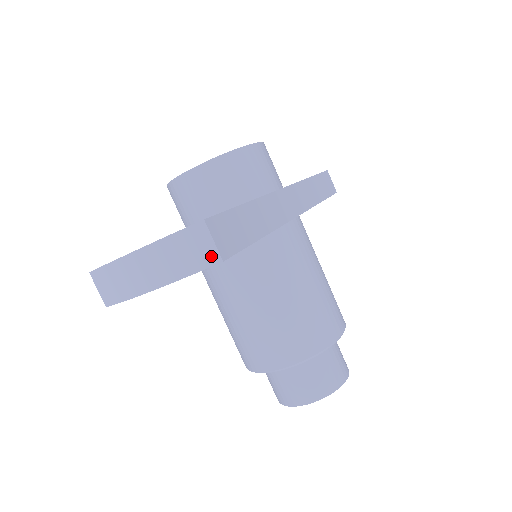
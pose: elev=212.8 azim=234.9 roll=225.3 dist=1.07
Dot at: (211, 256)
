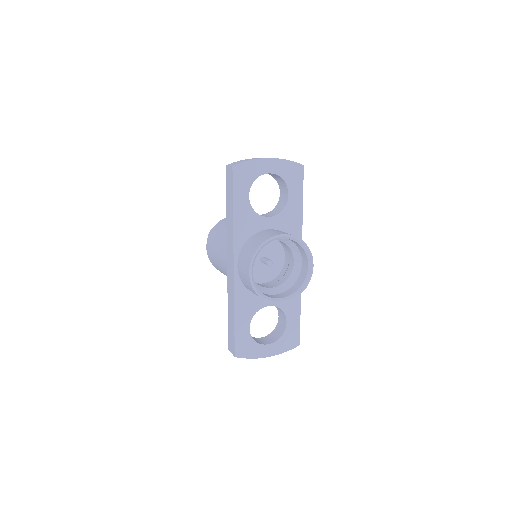
Dot at: occluded
